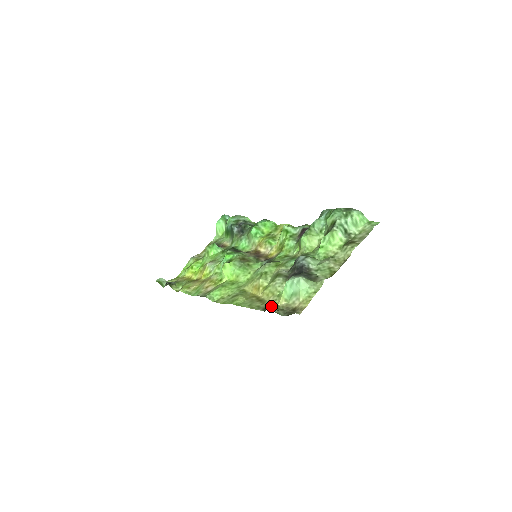
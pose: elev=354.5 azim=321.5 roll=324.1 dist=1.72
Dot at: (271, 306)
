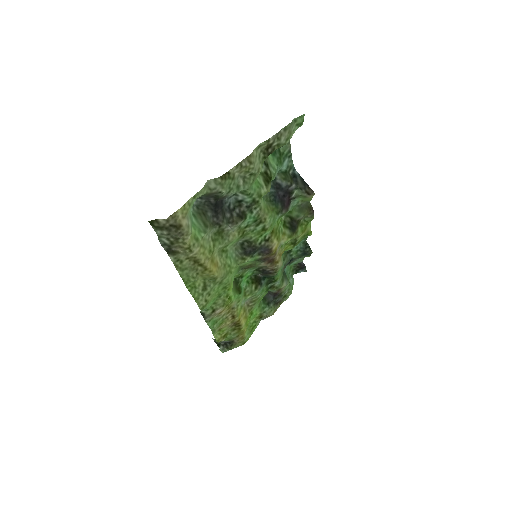
Dot at: (180, 248)
